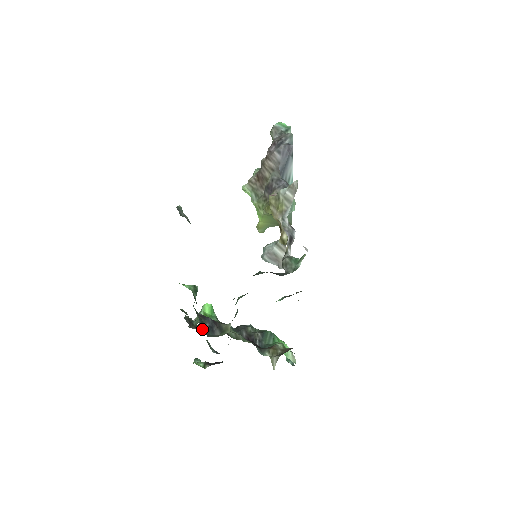
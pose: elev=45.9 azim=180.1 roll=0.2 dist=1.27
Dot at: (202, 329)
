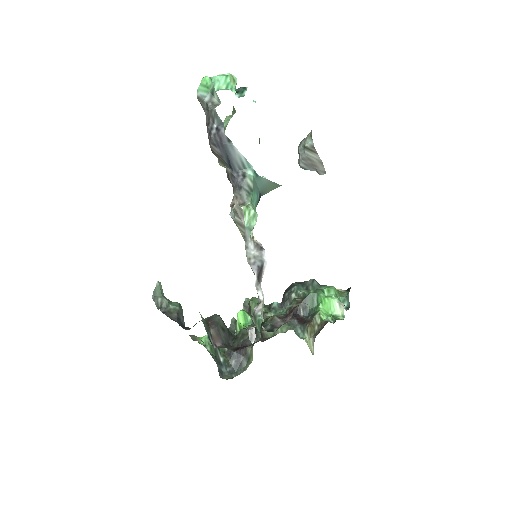
Dot at: (228, 373)
